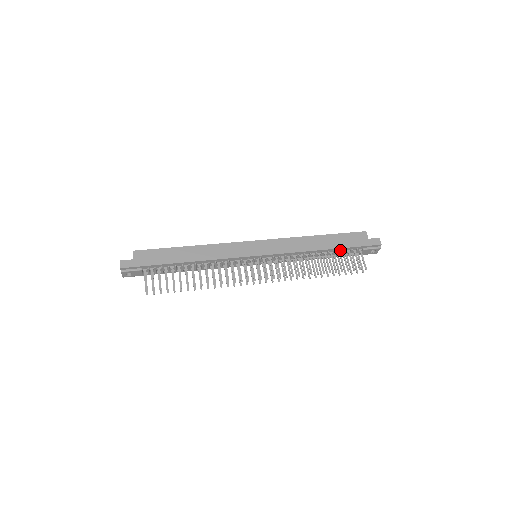
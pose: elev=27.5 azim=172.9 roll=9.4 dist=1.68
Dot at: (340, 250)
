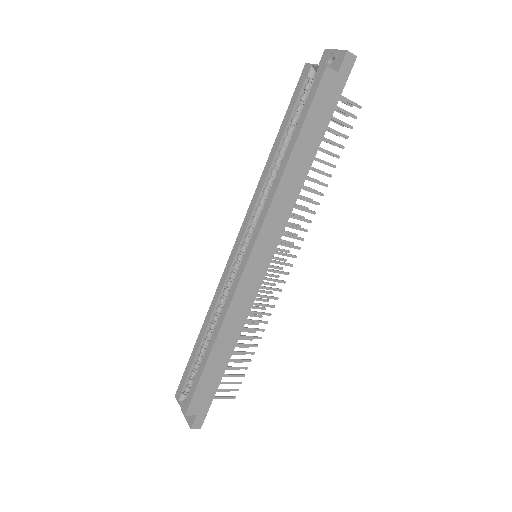
Dot at: (322, 132)
